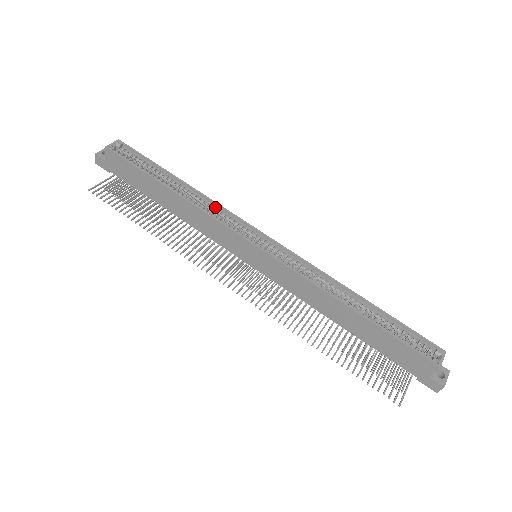
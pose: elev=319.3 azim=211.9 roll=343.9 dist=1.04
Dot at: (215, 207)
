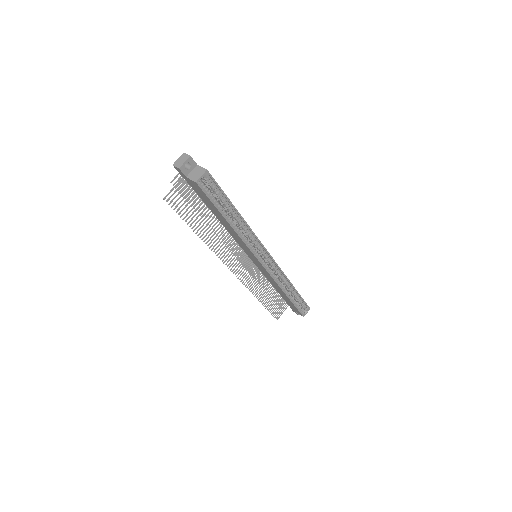
Dot at: (251, 234)
